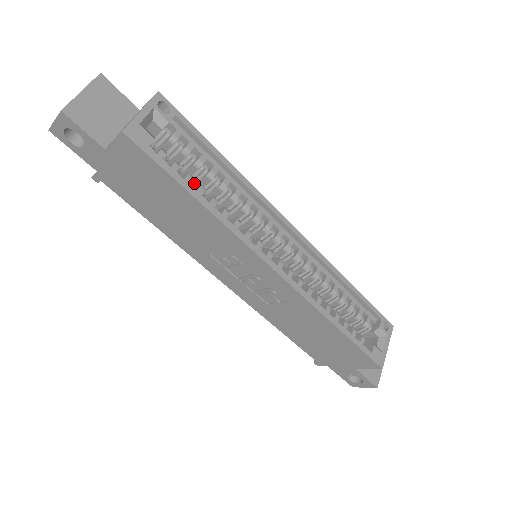
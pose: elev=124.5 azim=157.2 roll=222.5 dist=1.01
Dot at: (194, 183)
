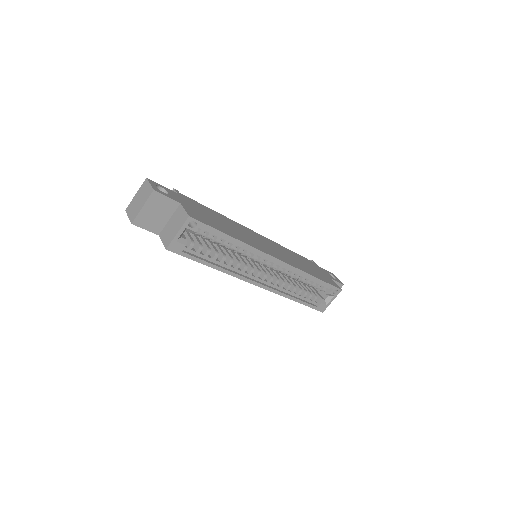
Dot at: (214, 242)
